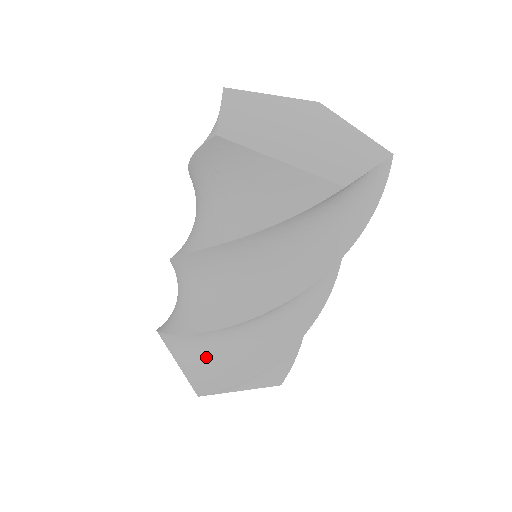
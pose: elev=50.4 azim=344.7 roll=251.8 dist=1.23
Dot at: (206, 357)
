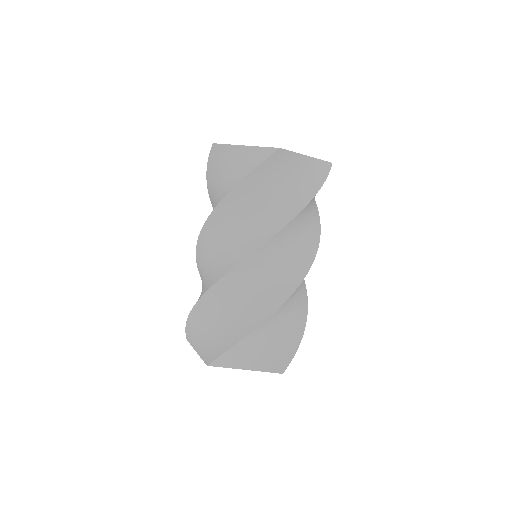
Dot at: (275, 337)
